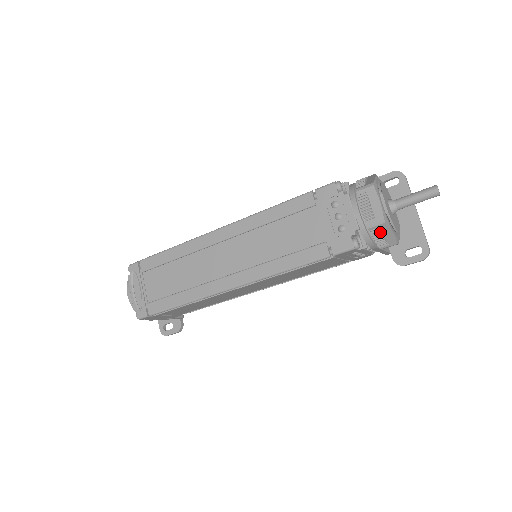
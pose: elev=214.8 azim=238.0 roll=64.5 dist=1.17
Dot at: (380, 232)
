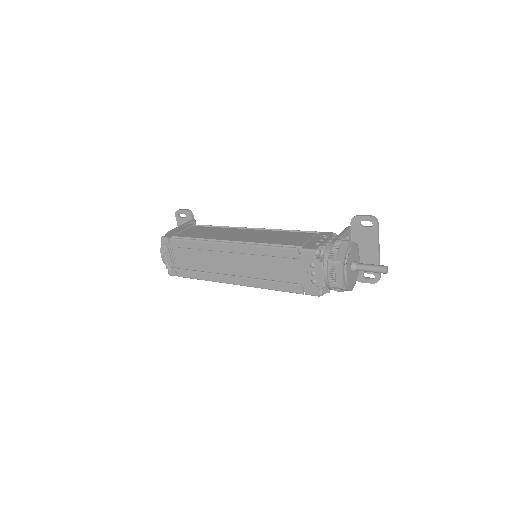
Dot at: (339, 290)
